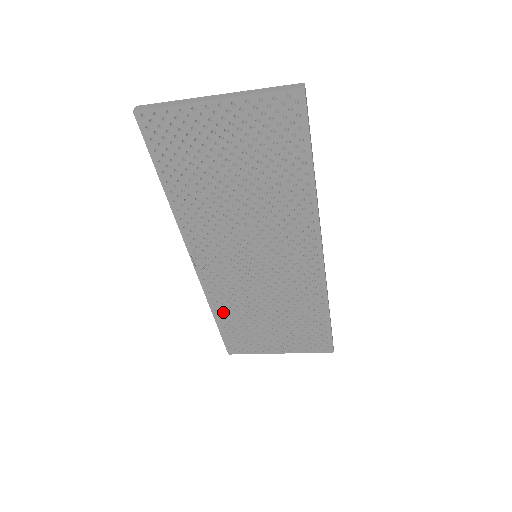
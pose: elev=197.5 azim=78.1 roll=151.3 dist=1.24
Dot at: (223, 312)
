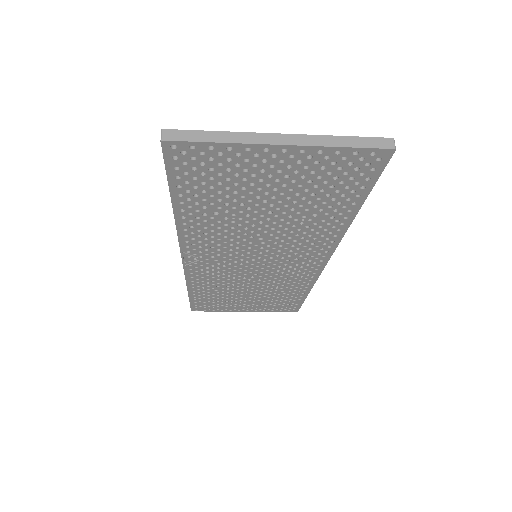
Dot at: (200, 289)
